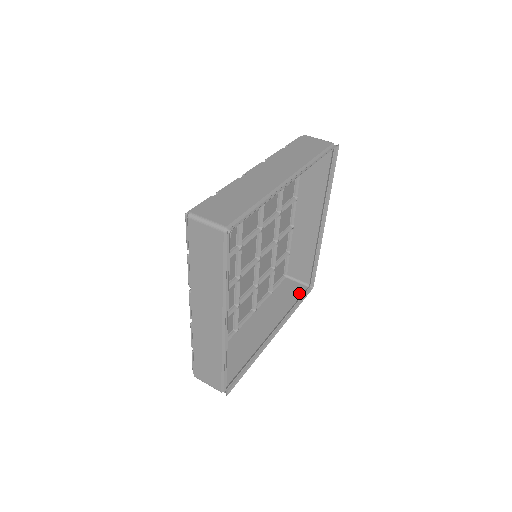
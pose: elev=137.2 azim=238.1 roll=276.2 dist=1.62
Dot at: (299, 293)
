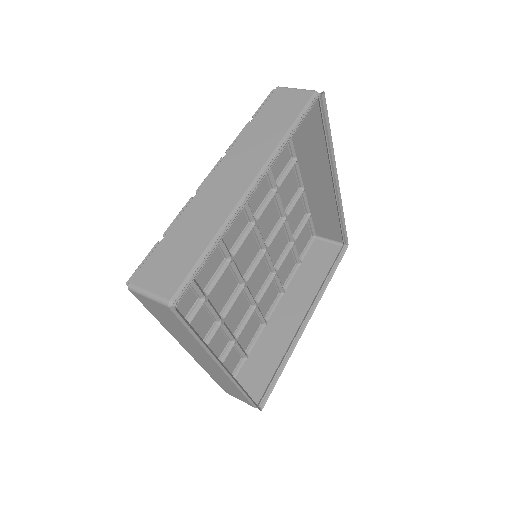
Dot at: (246, 399)
